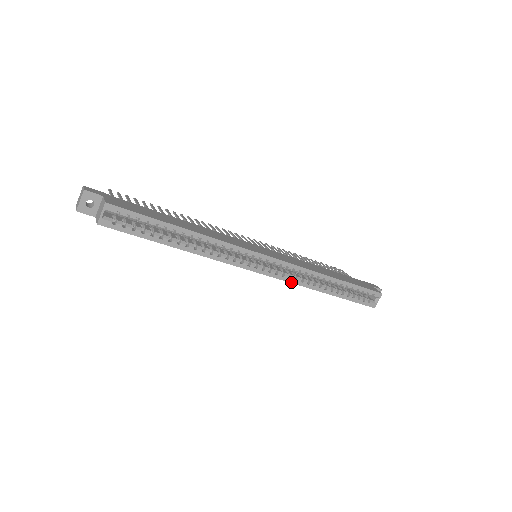
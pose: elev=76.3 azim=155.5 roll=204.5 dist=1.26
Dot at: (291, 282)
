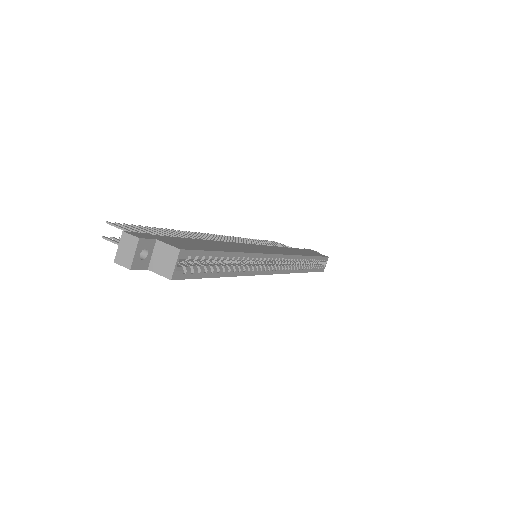
Dot at: (289, 273)
